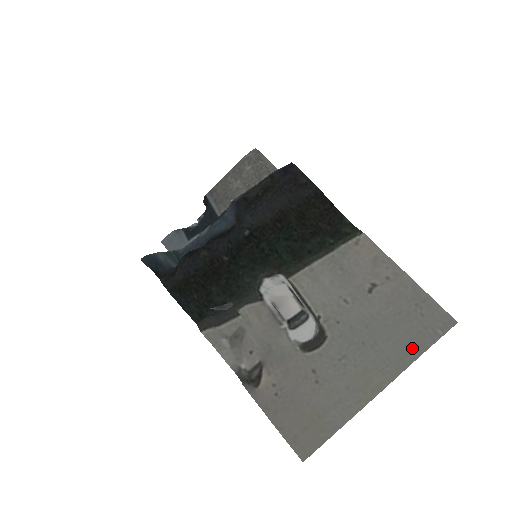
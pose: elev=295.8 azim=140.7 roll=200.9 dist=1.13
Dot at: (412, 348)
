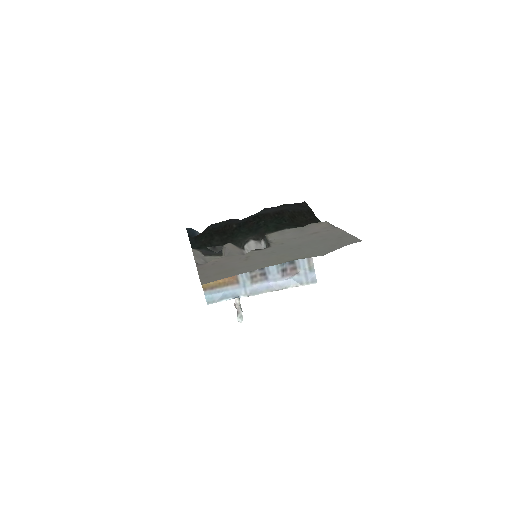
Dot at: (323, 251)
